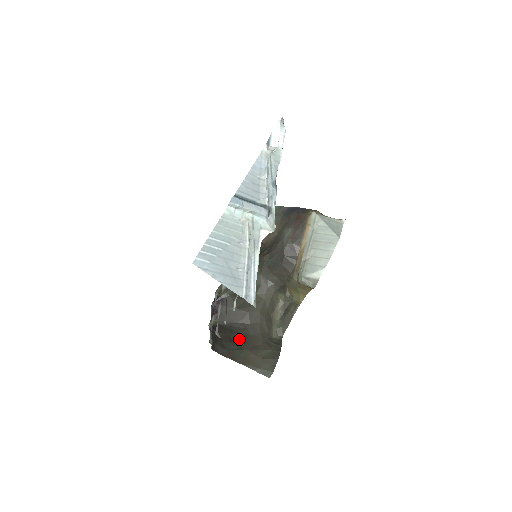
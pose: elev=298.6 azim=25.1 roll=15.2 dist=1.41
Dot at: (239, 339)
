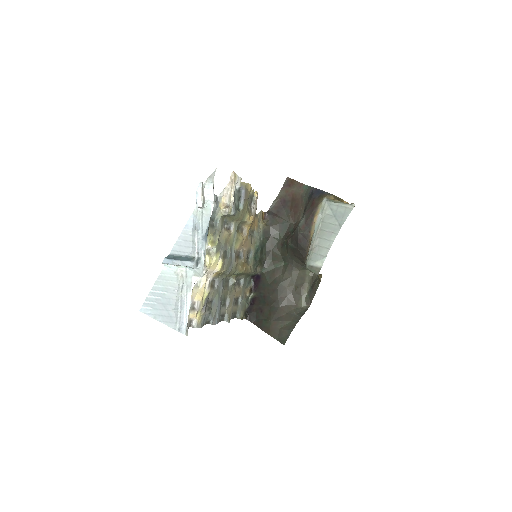
Dot at: (268, 311)
